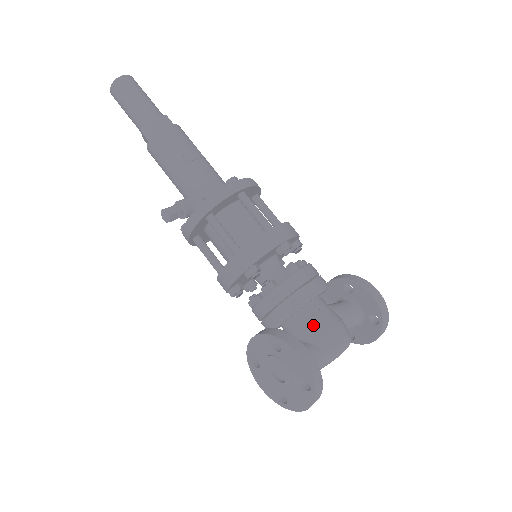
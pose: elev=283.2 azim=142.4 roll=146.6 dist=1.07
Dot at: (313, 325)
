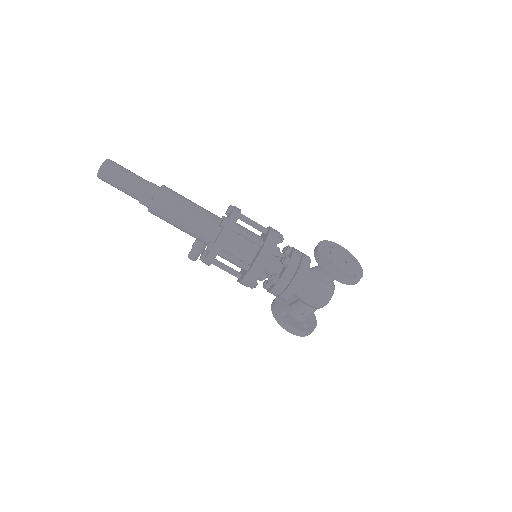
Dot at: (300, 300)
